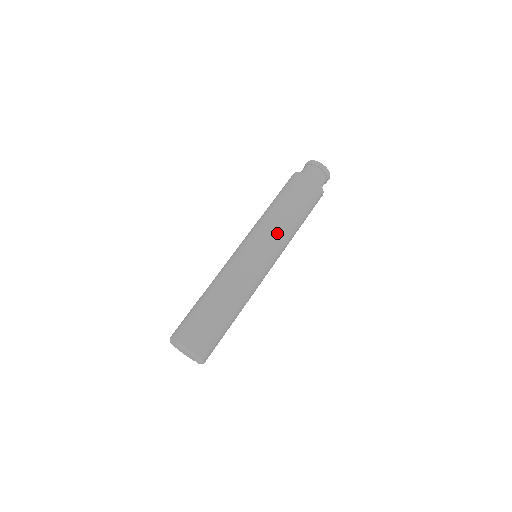
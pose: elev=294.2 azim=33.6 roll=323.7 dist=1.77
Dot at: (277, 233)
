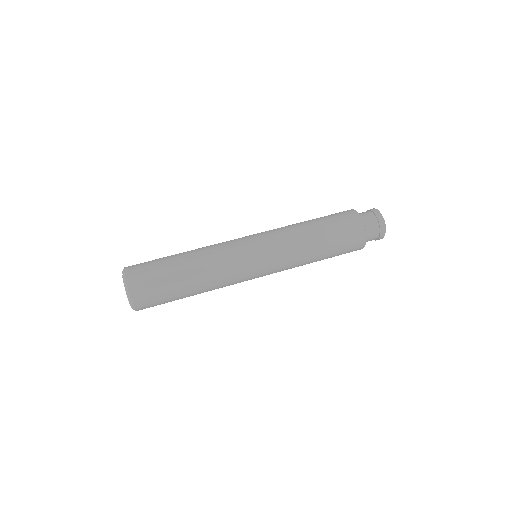
Dot at: (287, 248)
